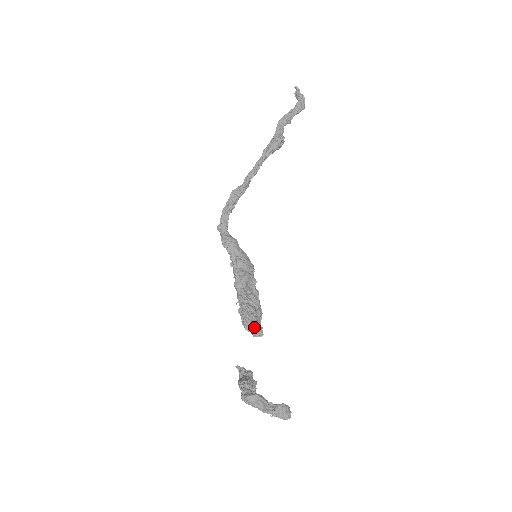
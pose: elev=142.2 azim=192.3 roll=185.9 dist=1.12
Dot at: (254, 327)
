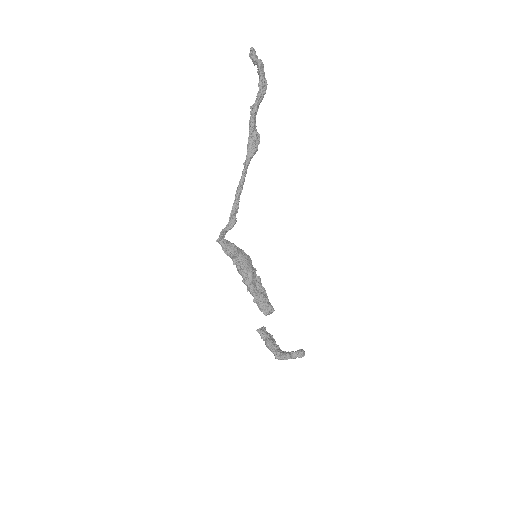
Dot at: (270, 311)
